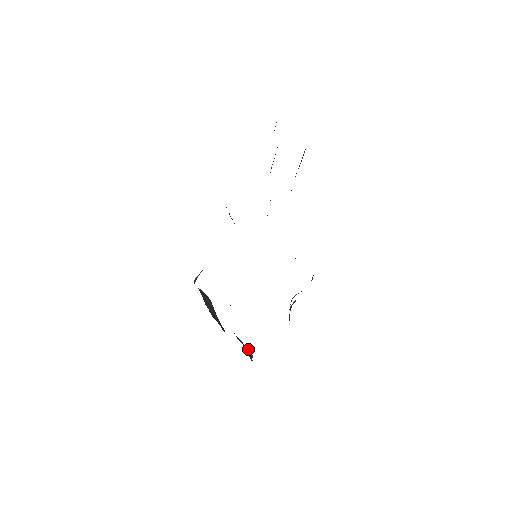
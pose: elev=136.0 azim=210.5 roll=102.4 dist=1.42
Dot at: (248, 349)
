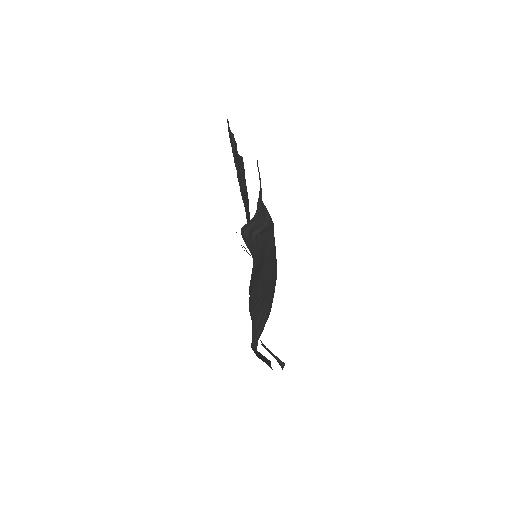
Dot at: occluded
